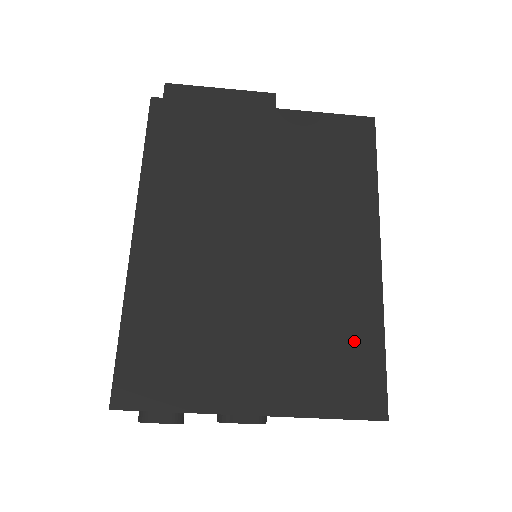
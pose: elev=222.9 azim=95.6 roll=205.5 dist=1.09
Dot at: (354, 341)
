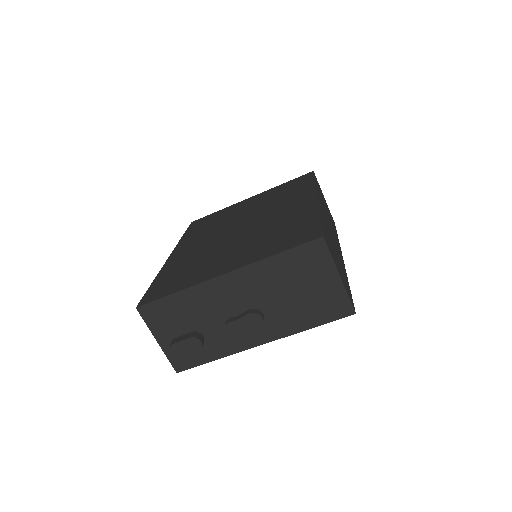
Dot at: (298, 225)
